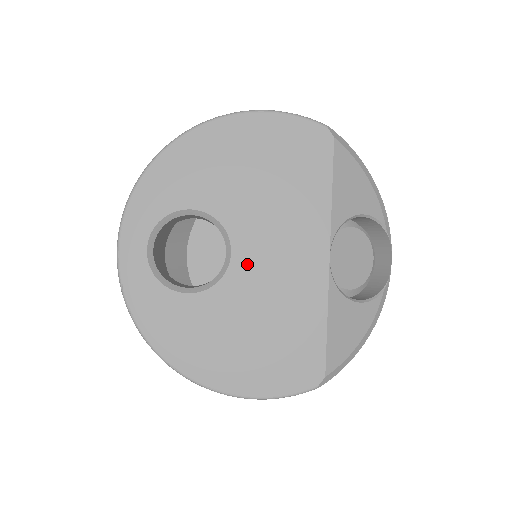
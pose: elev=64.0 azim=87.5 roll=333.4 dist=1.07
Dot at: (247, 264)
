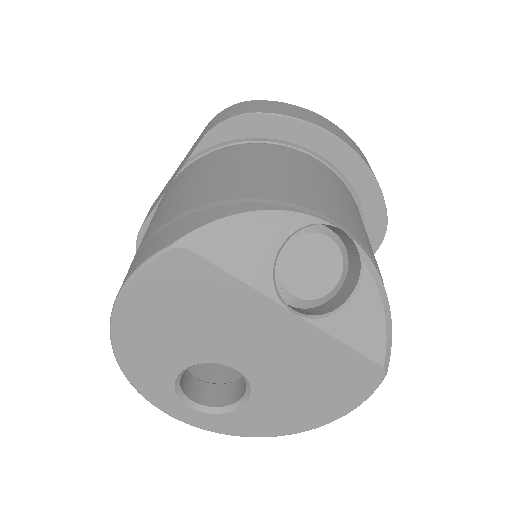
Dot at: (251, 365)
